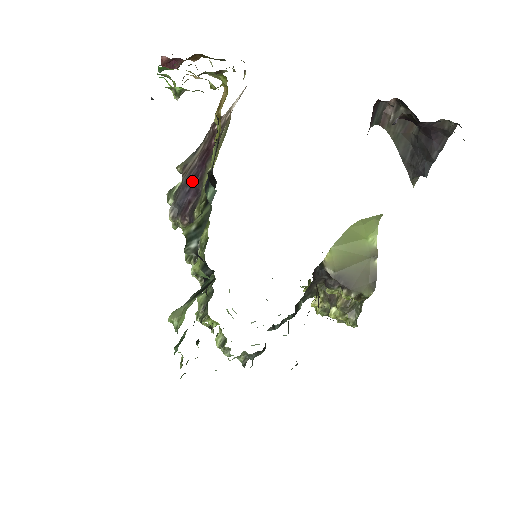
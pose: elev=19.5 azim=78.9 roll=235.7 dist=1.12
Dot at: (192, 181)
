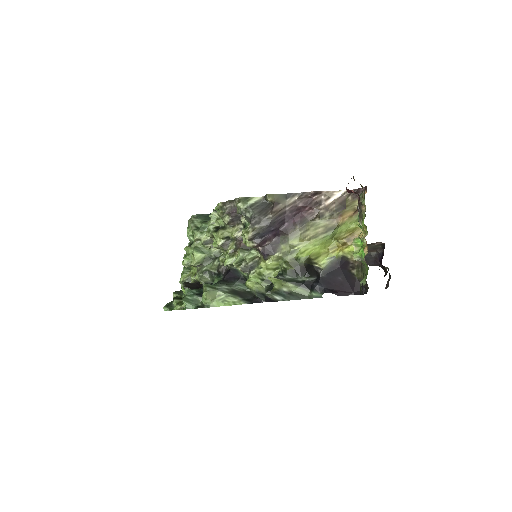
Dot at: (279, 225)
